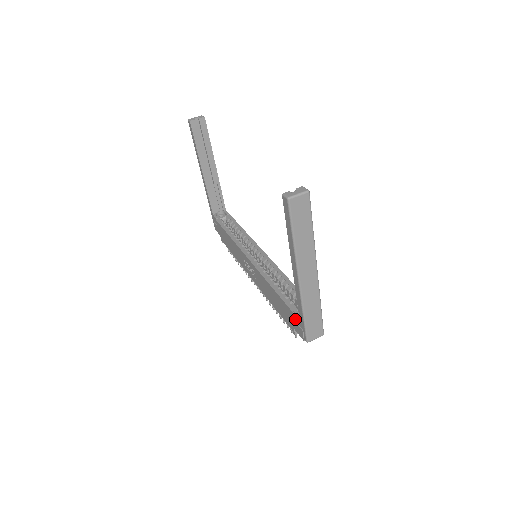
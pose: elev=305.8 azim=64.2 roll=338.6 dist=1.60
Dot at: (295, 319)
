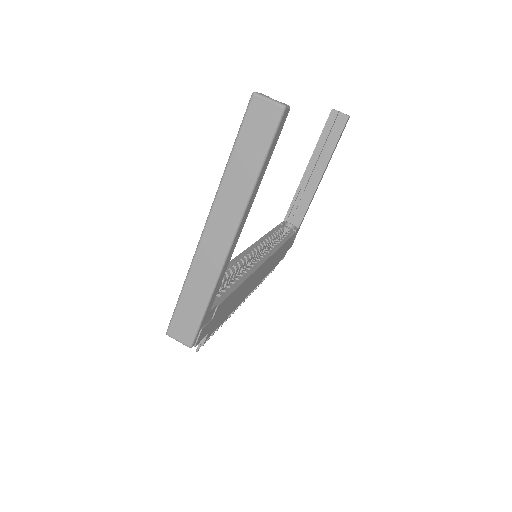
Dot at: occluded
